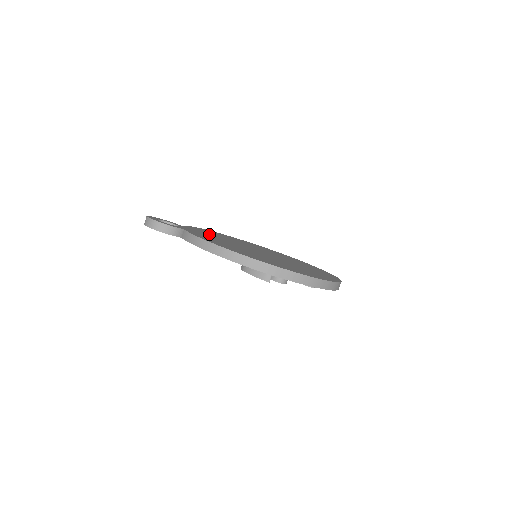
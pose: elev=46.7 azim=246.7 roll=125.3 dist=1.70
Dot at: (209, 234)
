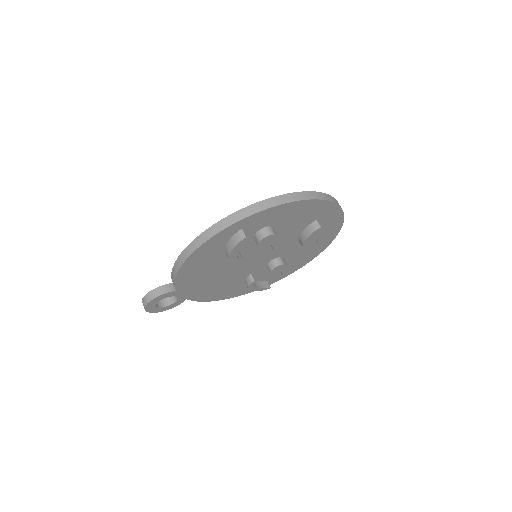
Dot at: occluded
